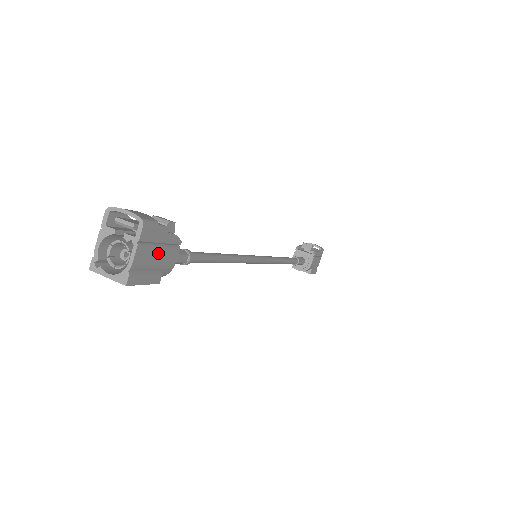
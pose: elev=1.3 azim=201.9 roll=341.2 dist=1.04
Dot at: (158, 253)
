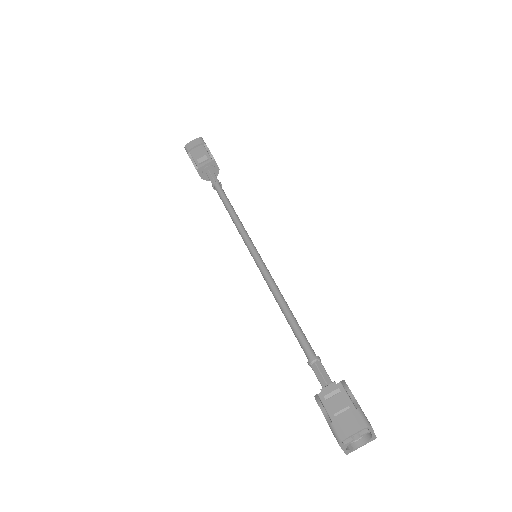
Dot at: occluded
